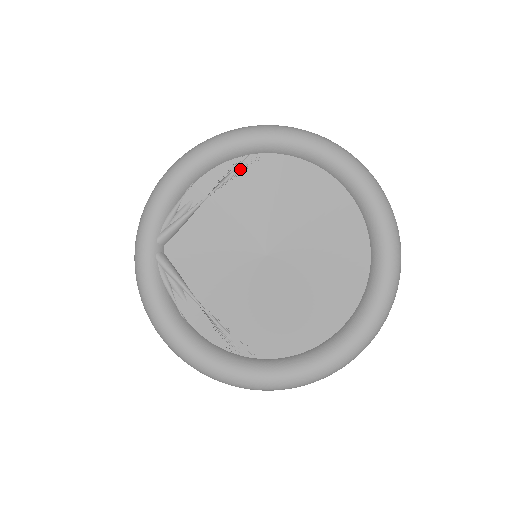
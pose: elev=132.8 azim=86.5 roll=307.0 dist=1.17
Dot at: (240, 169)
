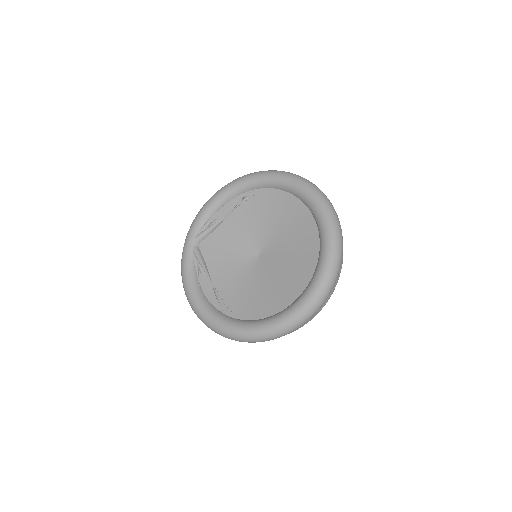
Dot at: (250, 198)
